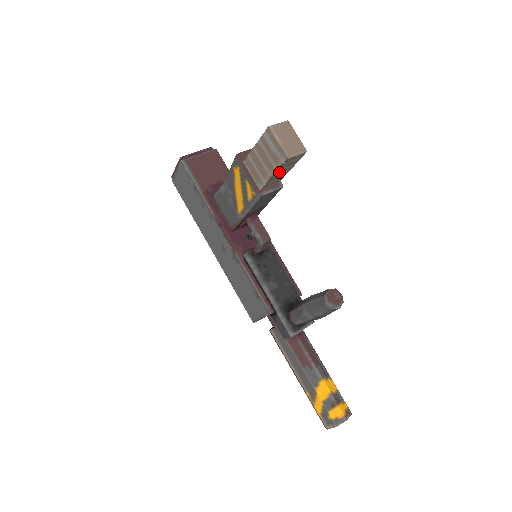
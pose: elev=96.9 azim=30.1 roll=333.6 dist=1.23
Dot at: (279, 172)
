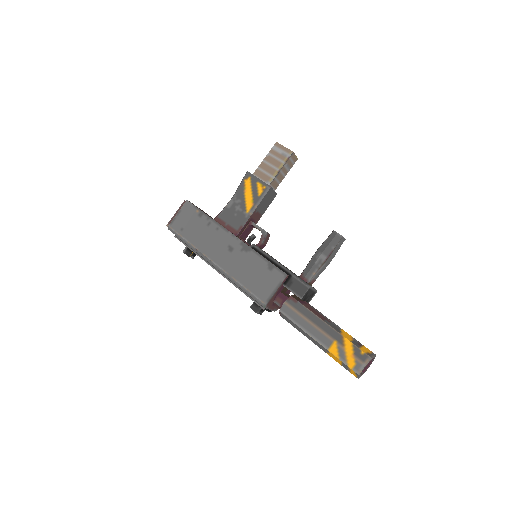
Dot at: (283, 169)
